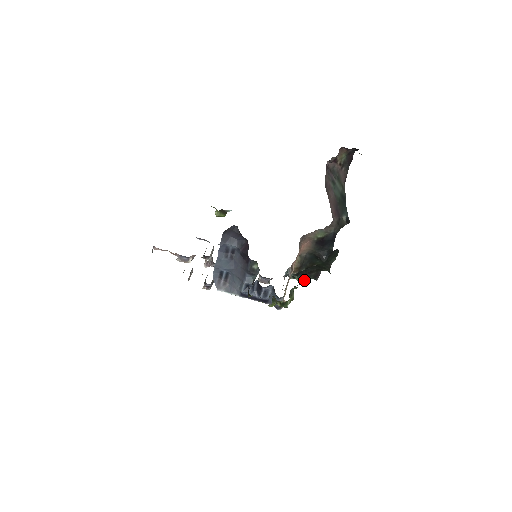
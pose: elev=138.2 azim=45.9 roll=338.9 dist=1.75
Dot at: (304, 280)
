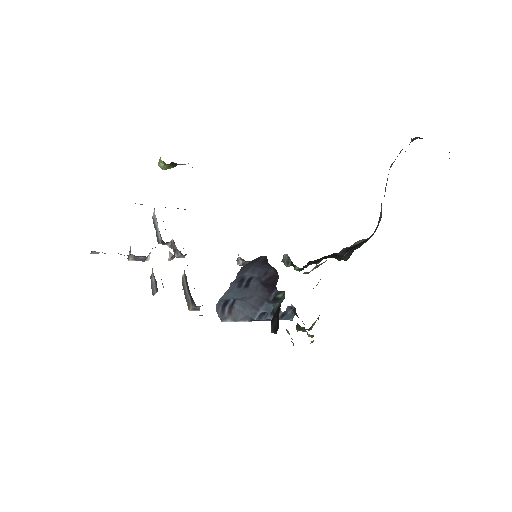
Dot at: occluded
